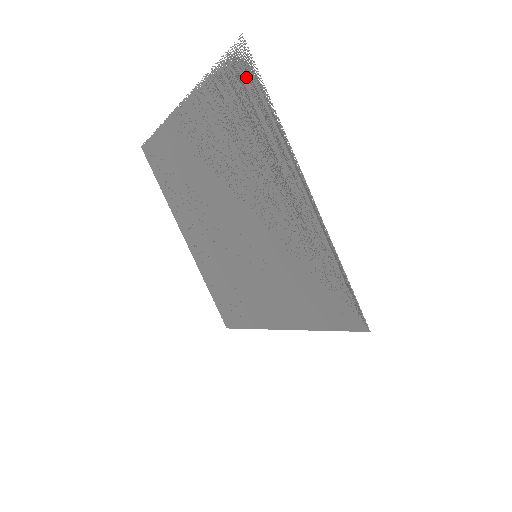
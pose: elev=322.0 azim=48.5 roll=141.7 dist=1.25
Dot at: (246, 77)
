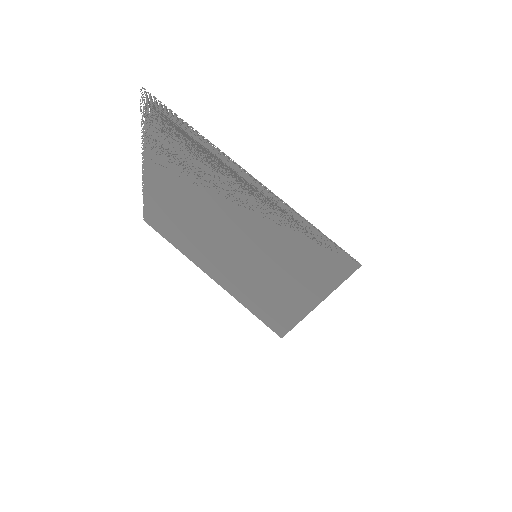
Dot at: (161, 115)
